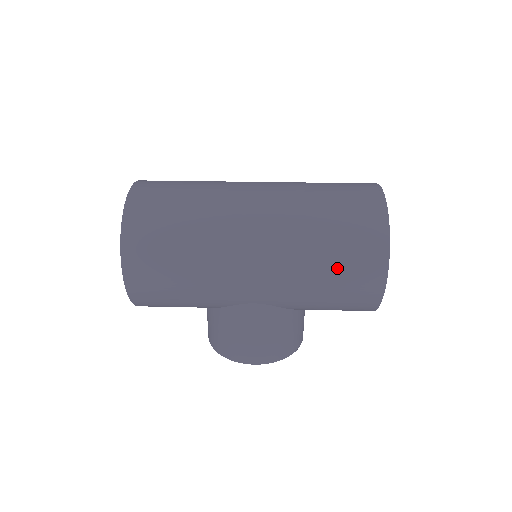
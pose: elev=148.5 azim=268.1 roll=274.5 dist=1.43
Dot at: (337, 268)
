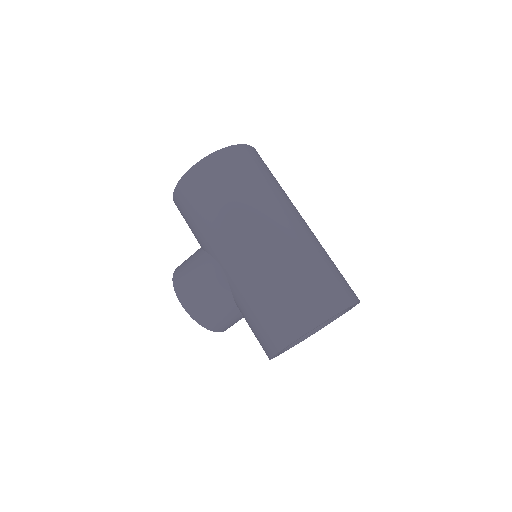
Dot at: (281, 300)
